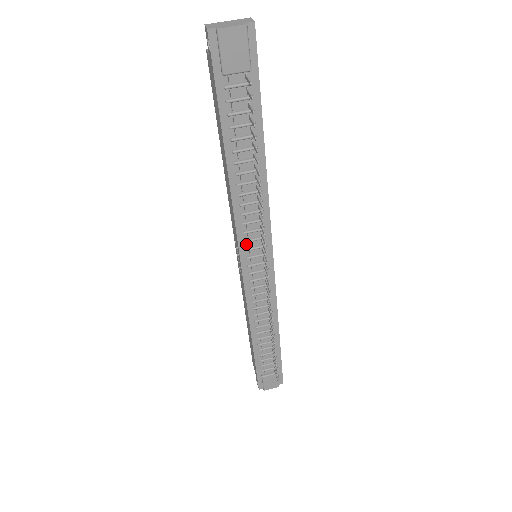
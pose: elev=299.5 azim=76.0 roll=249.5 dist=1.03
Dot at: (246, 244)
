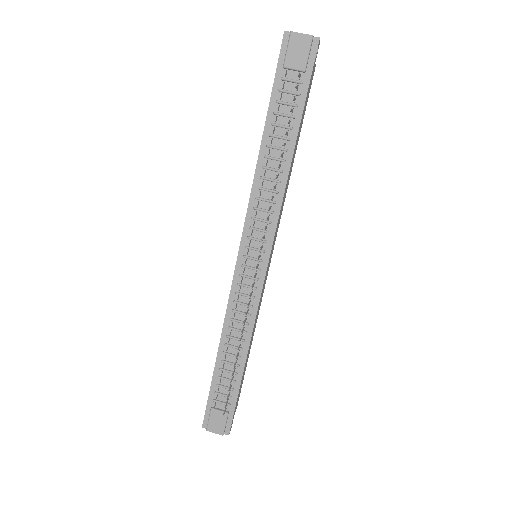
Dot at: (250, 231)
